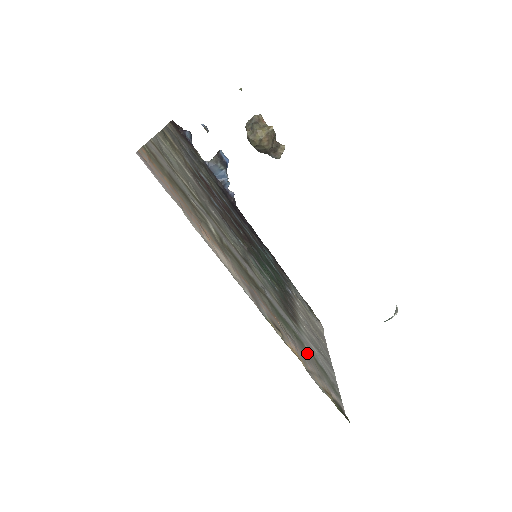
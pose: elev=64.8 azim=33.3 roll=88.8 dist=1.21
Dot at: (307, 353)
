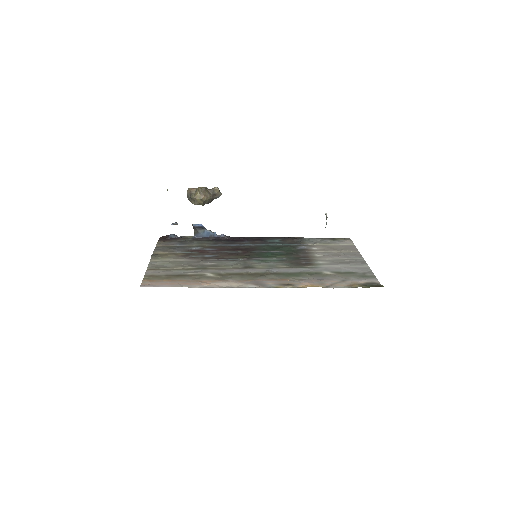
Dot at: (326, 276)
